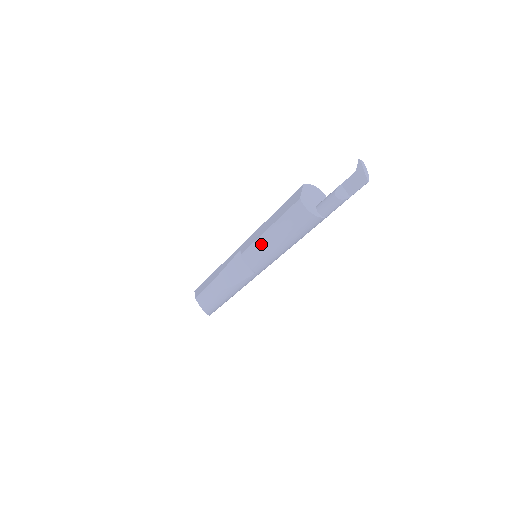
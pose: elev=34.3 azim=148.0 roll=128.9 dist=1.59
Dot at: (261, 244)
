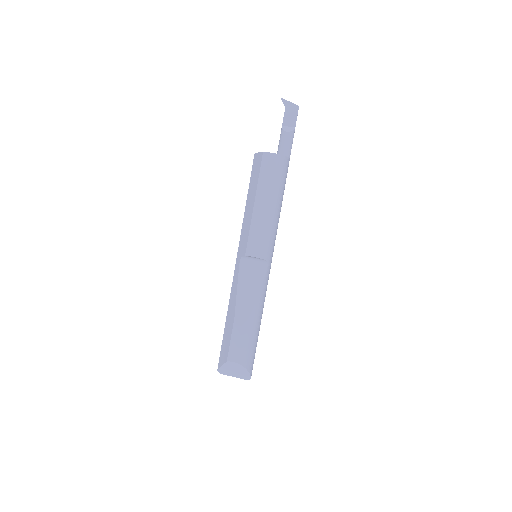
Dot at: (258, 222)
